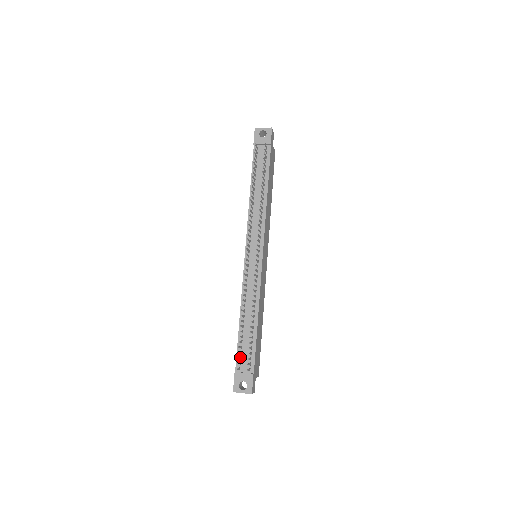
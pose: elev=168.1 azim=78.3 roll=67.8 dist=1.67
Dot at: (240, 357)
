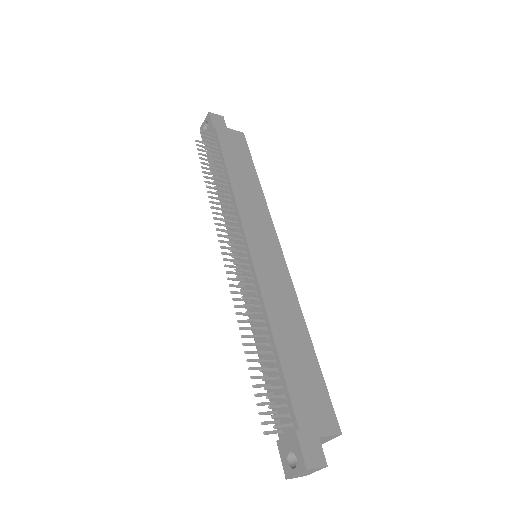
Dot at: (273, 411)
